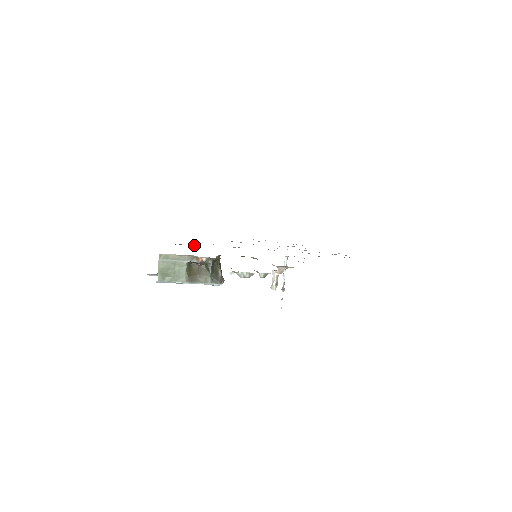
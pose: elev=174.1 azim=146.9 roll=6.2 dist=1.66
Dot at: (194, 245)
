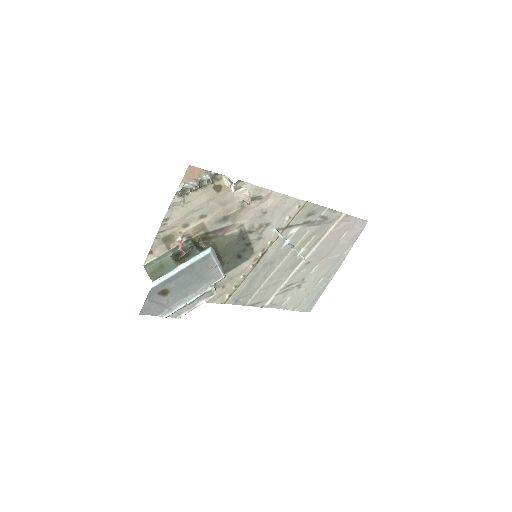
Dot at: occluded
